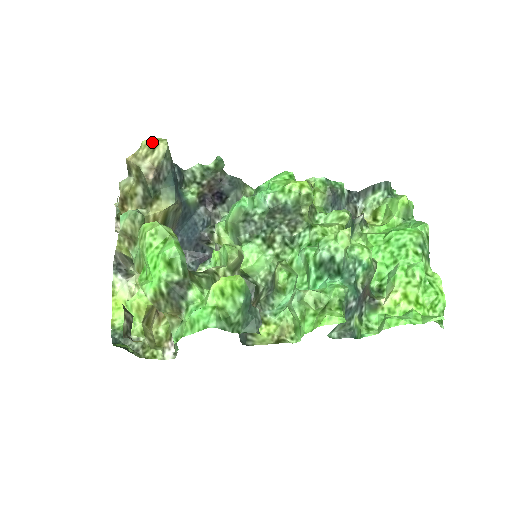
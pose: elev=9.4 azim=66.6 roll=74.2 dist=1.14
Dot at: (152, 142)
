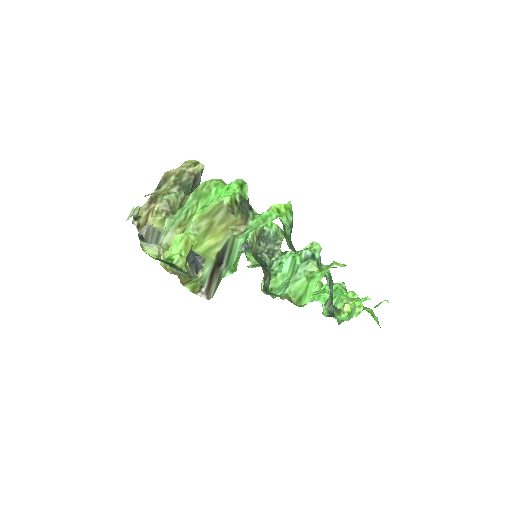
Dot at: (194, 161)
